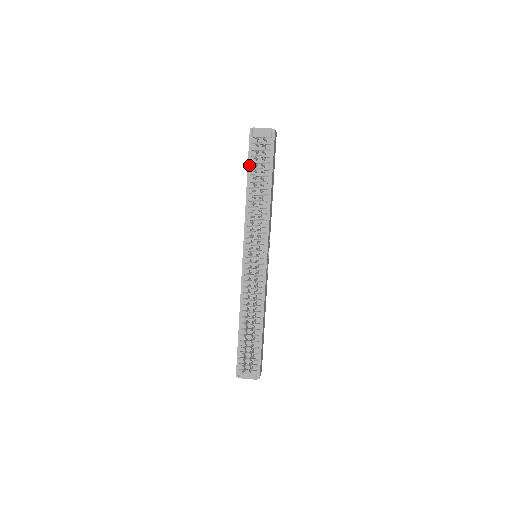
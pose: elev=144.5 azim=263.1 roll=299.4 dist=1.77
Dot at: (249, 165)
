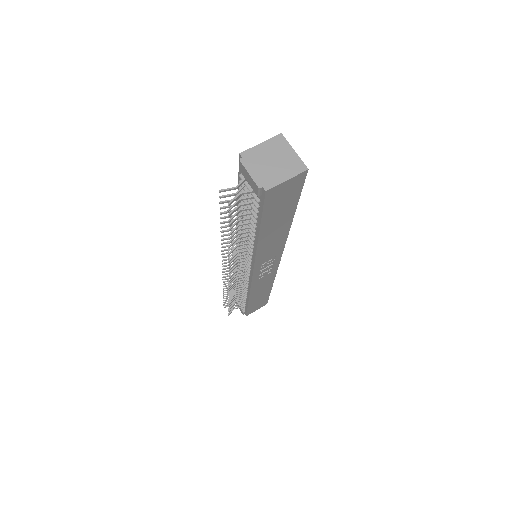
Dot at: occluded
